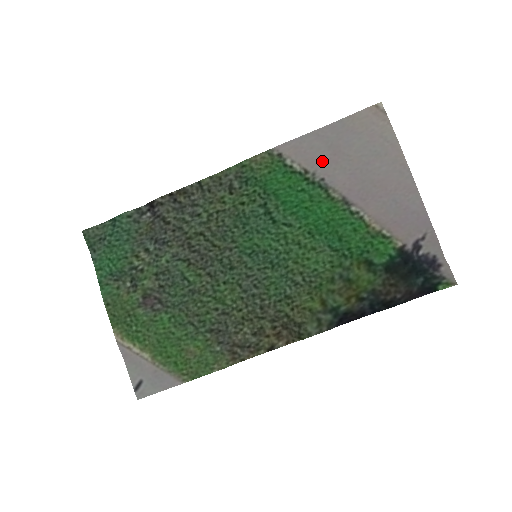
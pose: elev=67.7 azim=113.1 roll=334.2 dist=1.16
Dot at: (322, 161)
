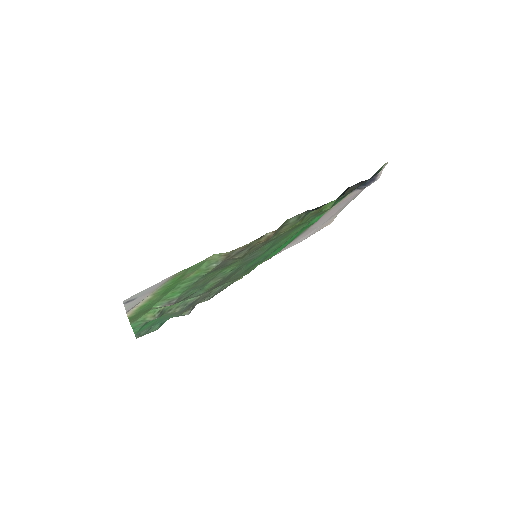
Dot at: occluded
